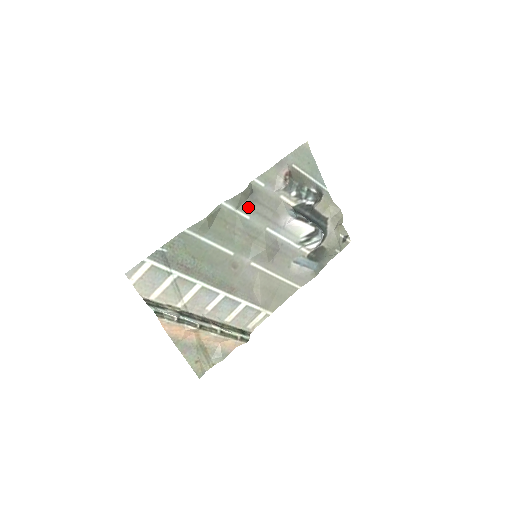
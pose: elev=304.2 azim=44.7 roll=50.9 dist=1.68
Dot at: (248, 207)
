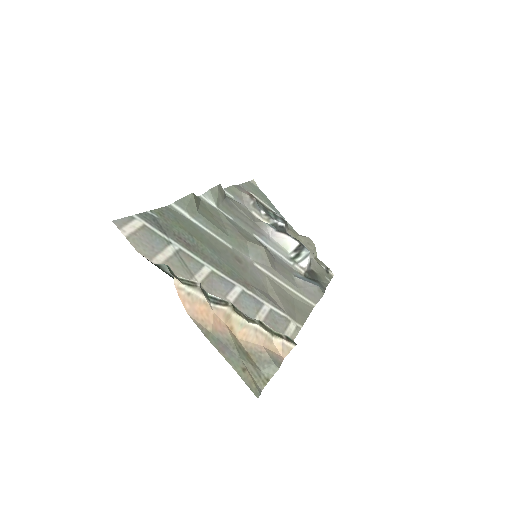
Dot at: (227, 209)
